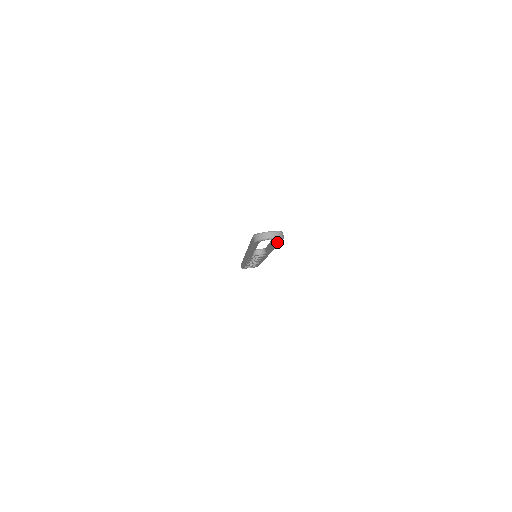
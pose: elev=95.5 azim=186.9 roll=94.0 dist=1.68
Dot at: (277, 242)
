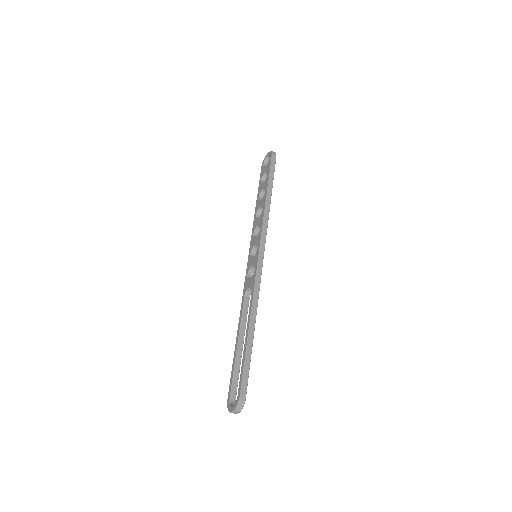
Dot at: (246, 380)
